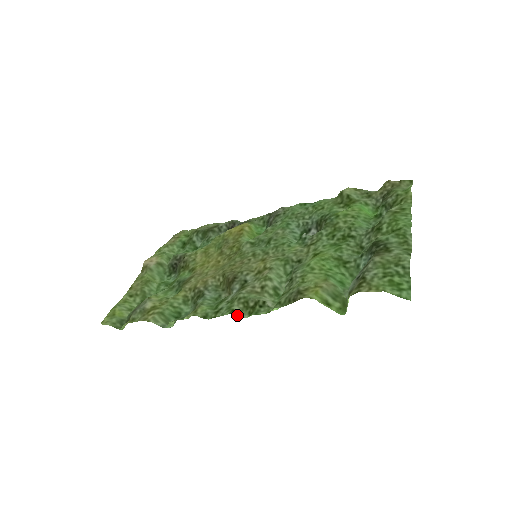
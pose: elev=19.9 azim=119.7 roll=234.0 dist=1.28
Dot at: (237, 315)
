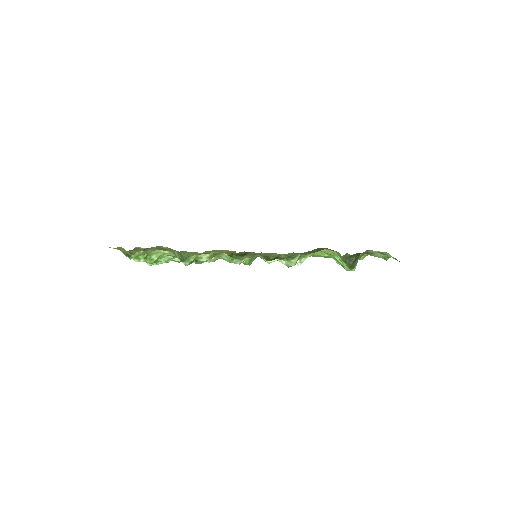
Dot at: (262, 258)
